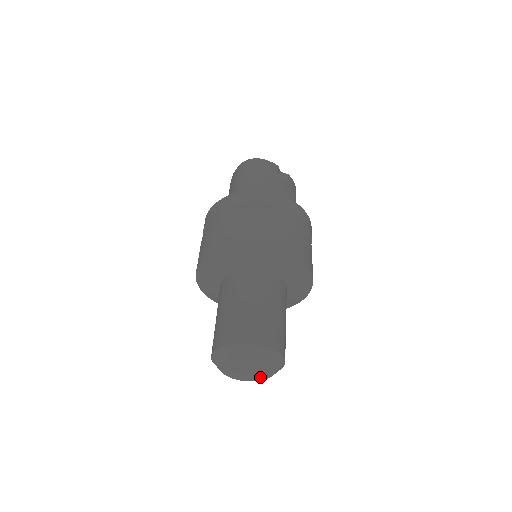
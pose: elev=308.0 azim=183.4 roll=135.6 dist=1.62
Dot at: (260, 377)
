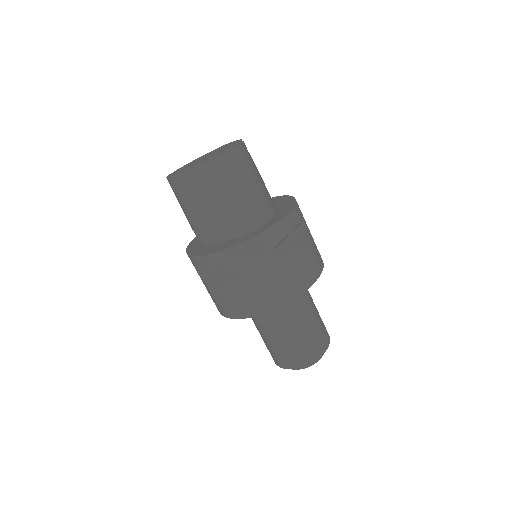
Dot at: occluded
